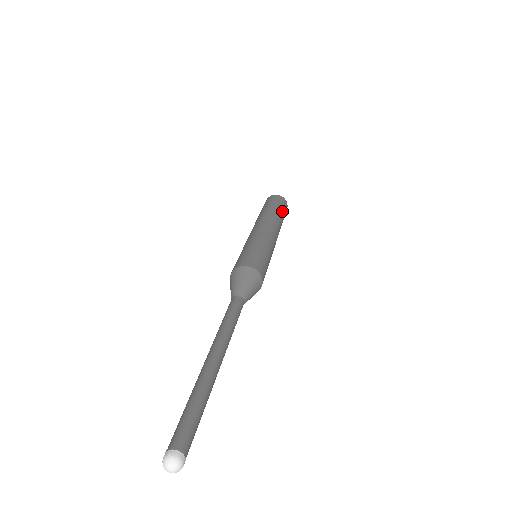
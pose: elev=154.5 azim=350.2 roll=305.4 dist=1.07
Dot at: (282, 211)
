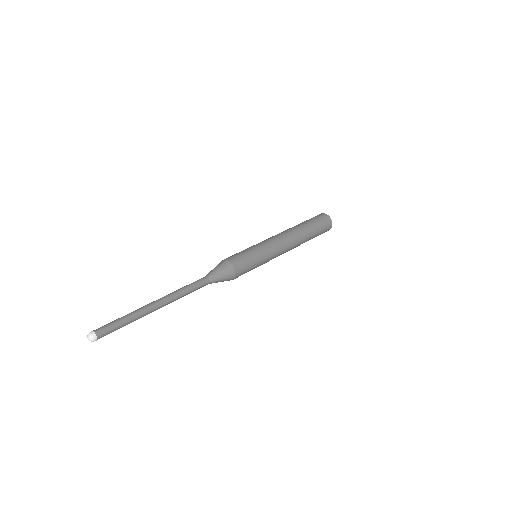
Dot at: (316, 233)
